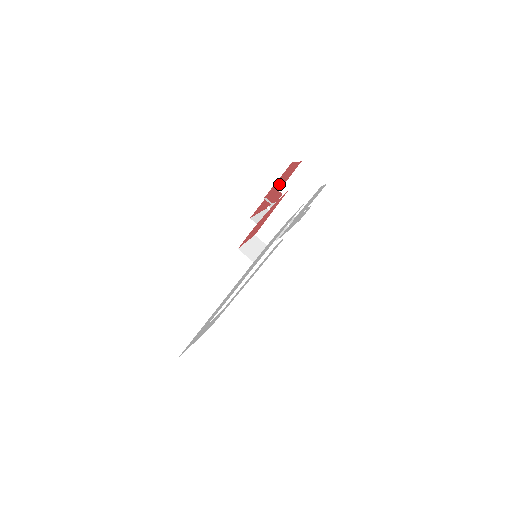
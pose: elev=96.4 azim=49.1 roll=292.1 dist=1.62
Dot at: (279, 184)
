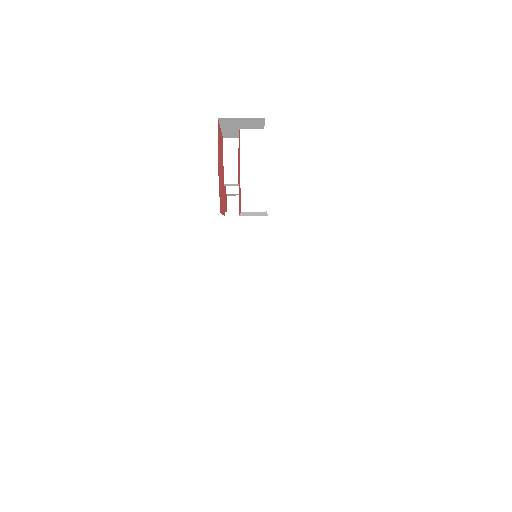
Dot at: occluded
